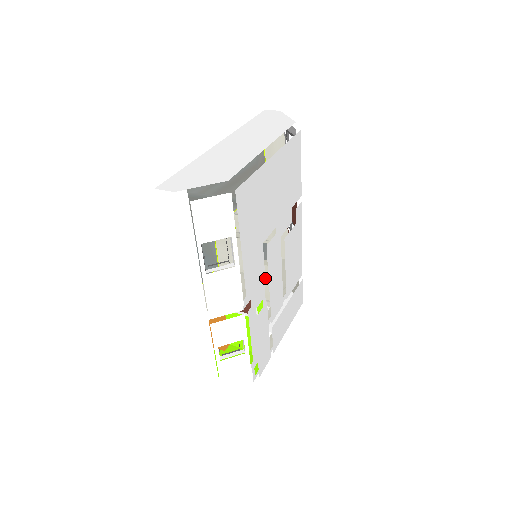
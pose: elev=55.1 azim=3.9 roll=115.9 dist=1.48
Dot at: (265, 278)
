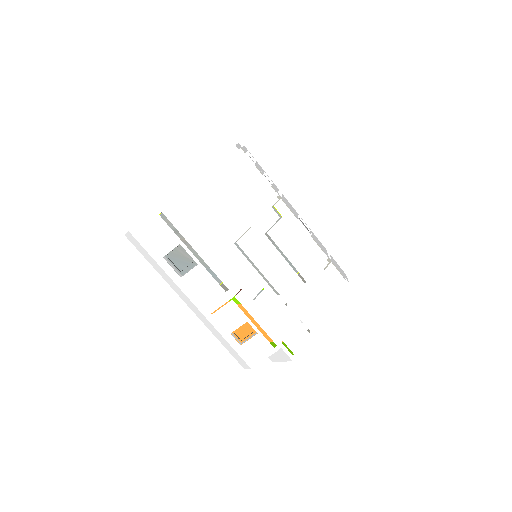
Dot at: occluded
